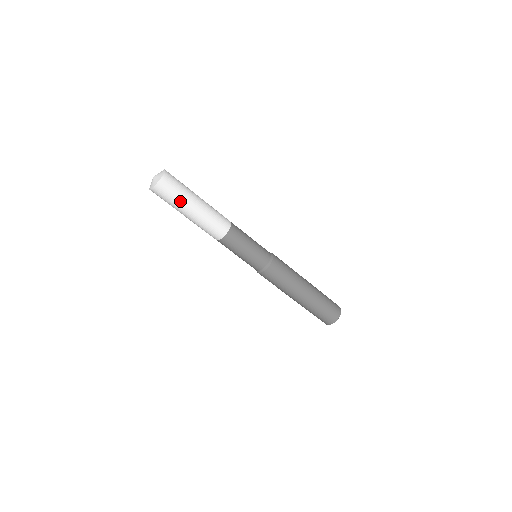
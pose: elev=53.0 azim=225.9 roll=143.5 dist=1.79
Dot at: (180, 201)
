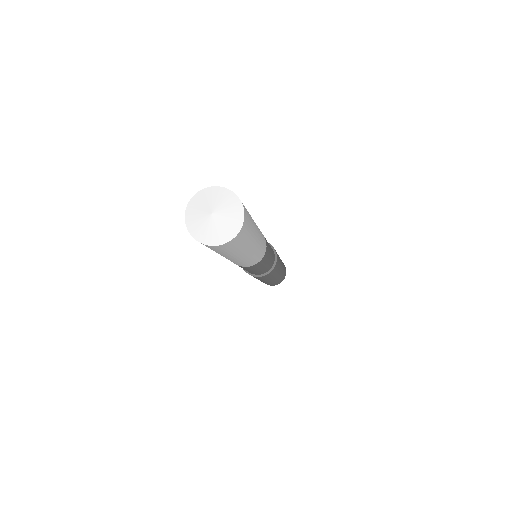
Dot at: (241, 250)
